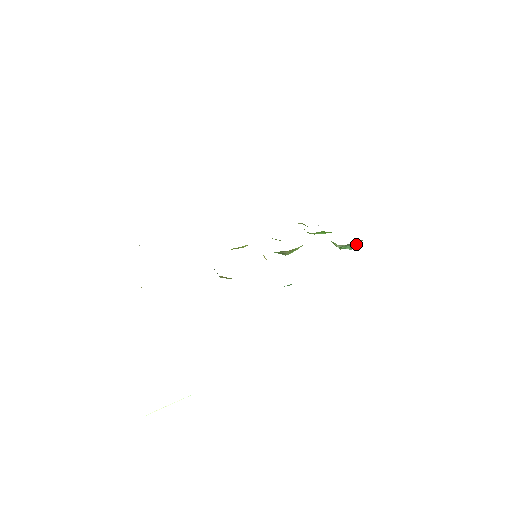
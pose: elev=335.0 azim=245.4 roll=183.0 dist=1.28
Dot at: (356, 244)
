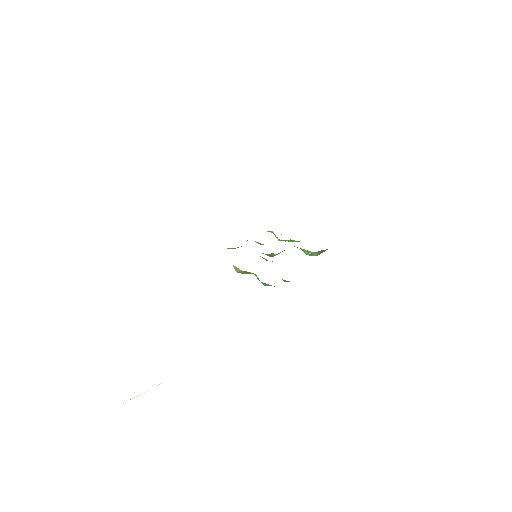
Dot at: (321, 252)
